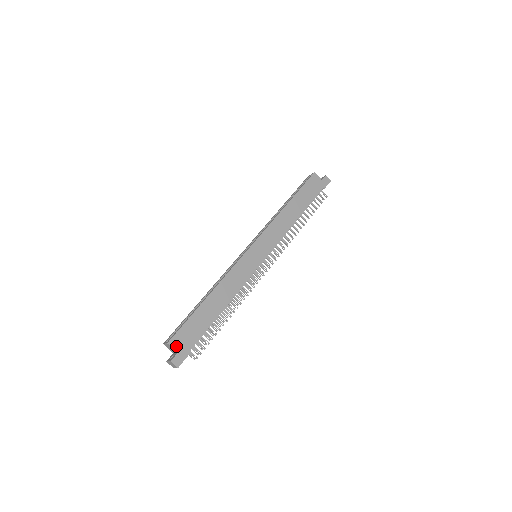
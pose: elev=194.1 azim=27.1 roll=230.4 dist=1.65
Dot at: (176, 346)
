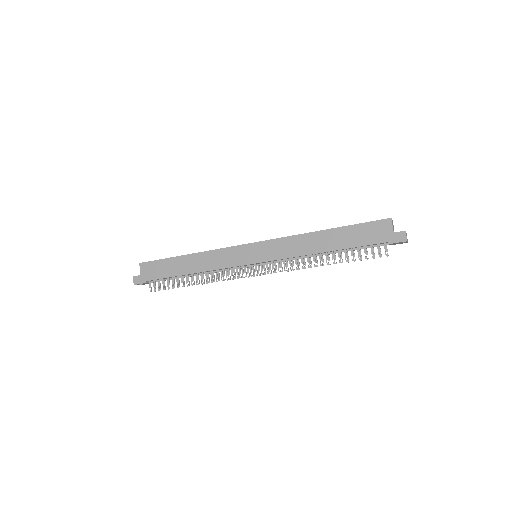
Dot at: (143, 270)
